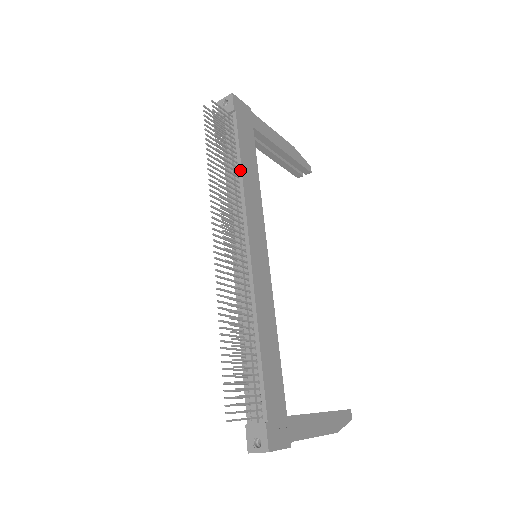
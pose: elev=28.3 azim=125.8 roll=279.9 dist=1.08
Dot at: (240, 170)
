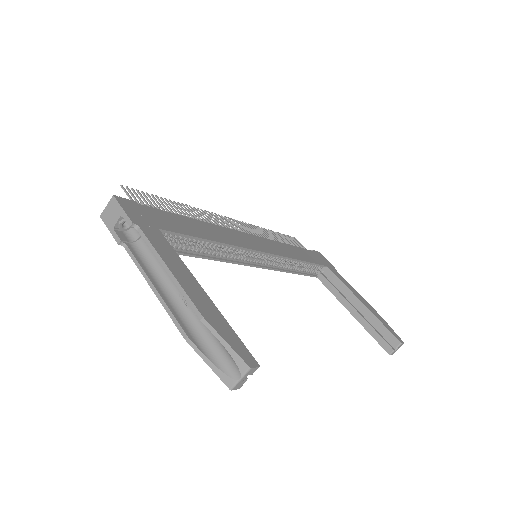
Dot at: occluded
